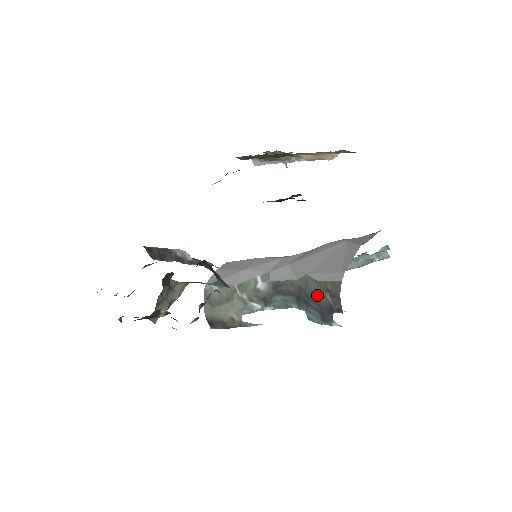
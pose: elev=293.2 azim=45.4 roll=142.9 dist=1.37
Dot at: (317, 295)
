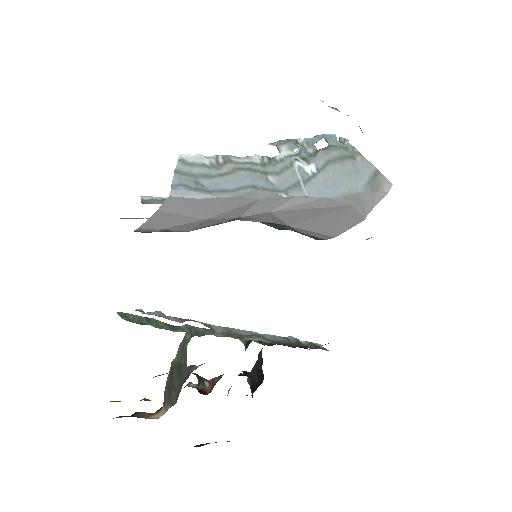
Dot at: occluded
